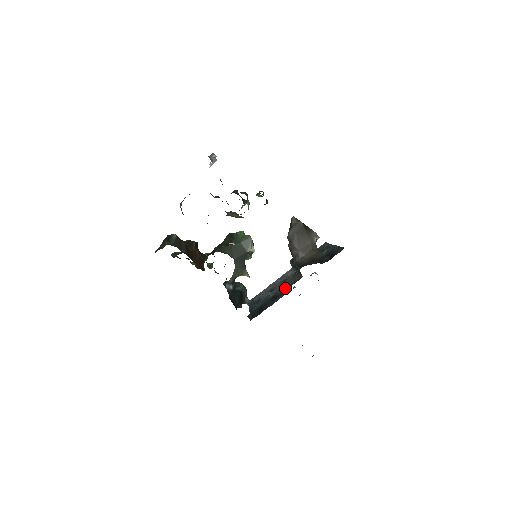
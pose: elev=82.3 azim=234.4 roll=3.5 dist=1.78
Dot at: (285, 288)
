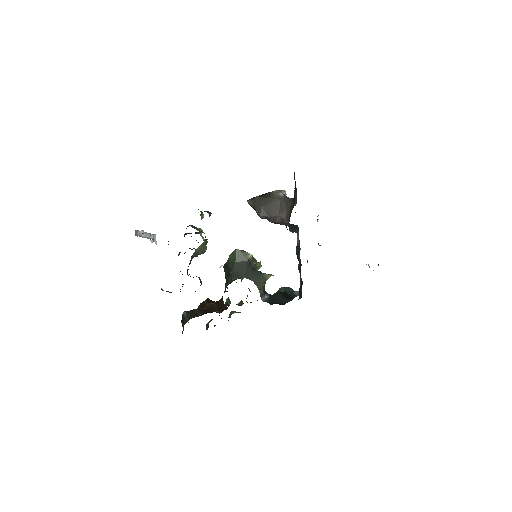
Dot at: (296, 248)
